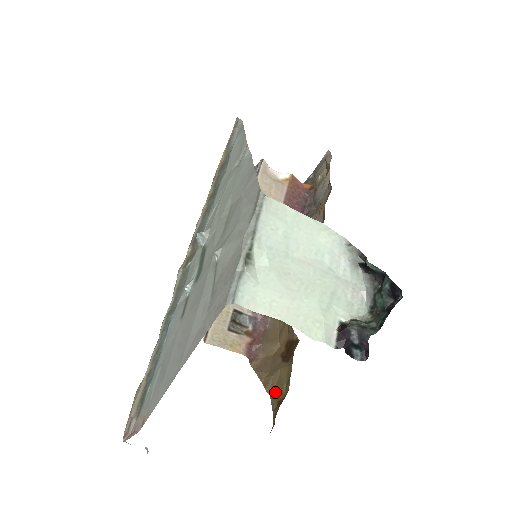
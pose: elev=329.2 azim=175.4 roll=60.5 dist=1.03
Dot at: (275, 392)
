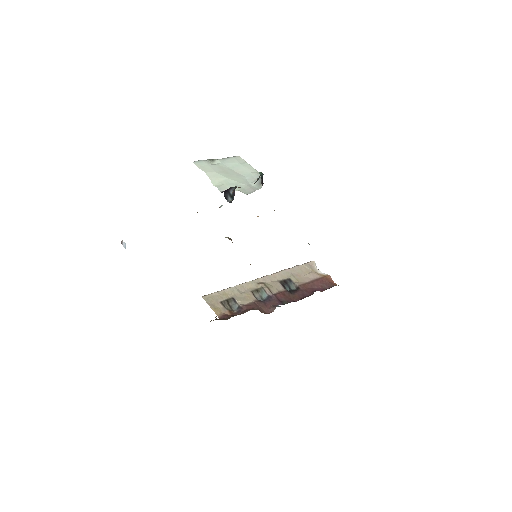
Dot at: occluded
